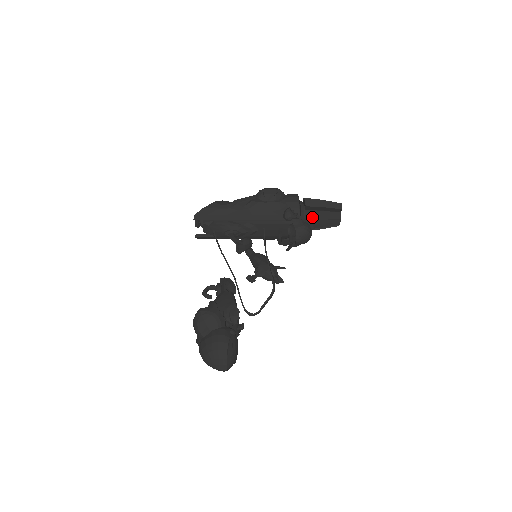
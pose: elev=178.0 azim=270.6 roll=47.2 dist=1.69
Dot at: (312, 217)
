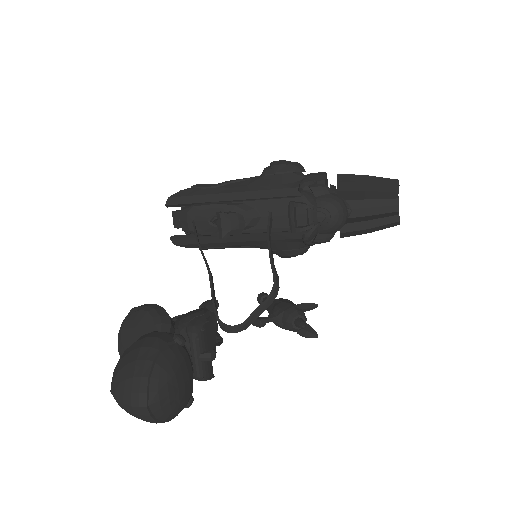
Dot at: (349, 197)
